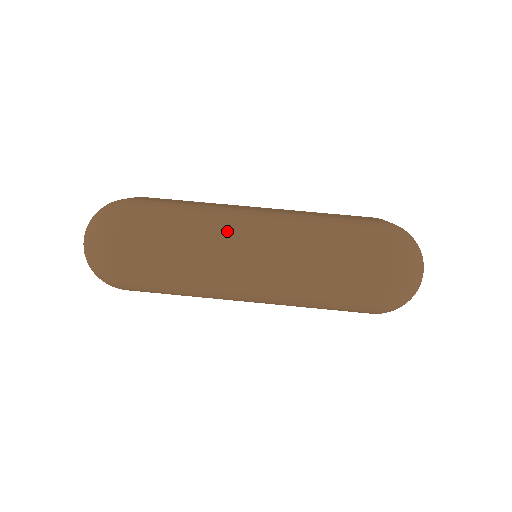
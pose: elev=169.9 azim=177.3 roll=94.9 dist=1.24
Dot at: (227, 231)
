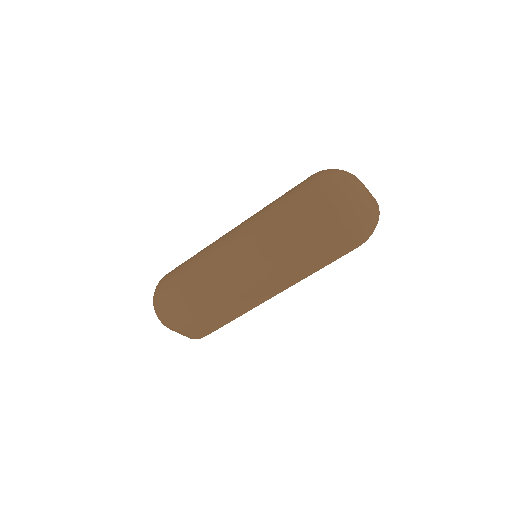
Dot at: (219, 238)
